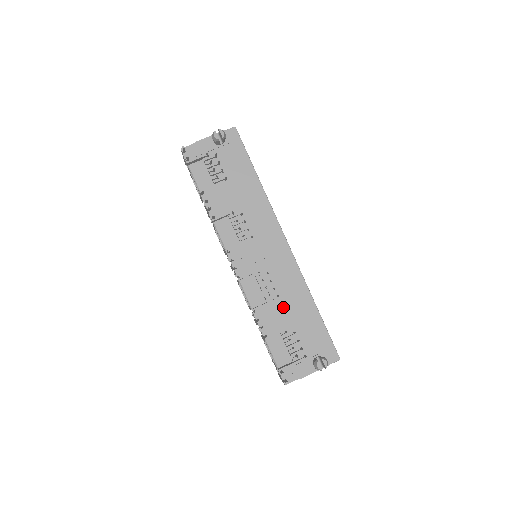
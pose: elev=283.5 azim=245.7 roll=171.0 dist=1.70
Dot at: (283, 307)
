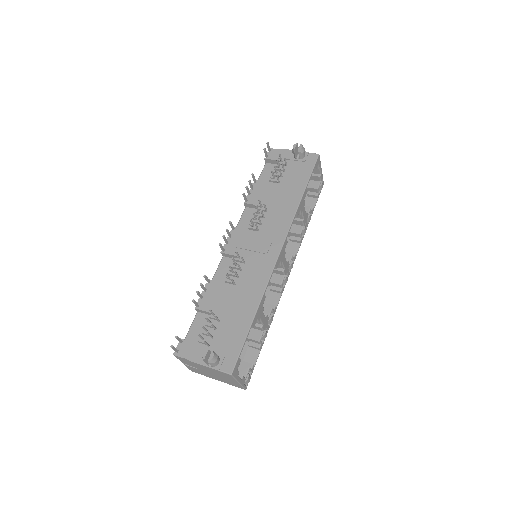
Dot at: (230, 295)
